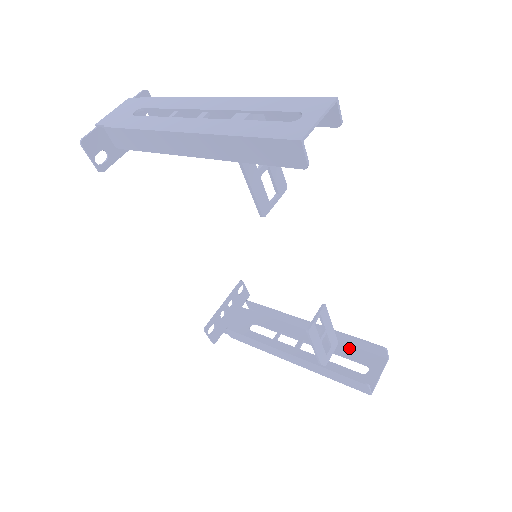
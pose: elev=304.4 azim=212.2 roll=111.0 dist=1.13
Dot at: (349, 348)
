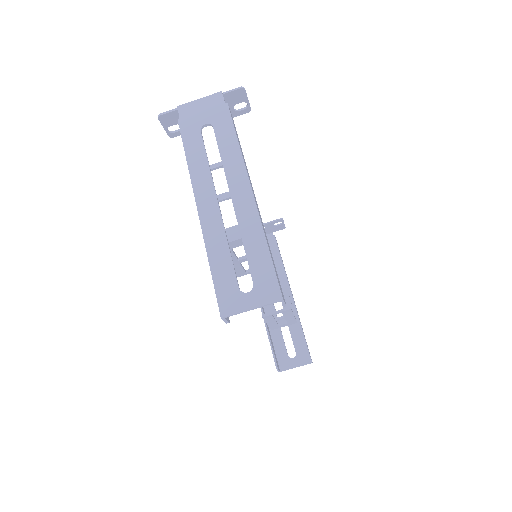
Dot at: (299, 332)
